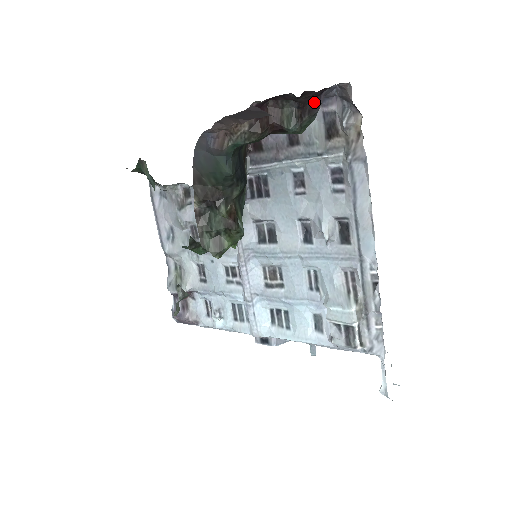
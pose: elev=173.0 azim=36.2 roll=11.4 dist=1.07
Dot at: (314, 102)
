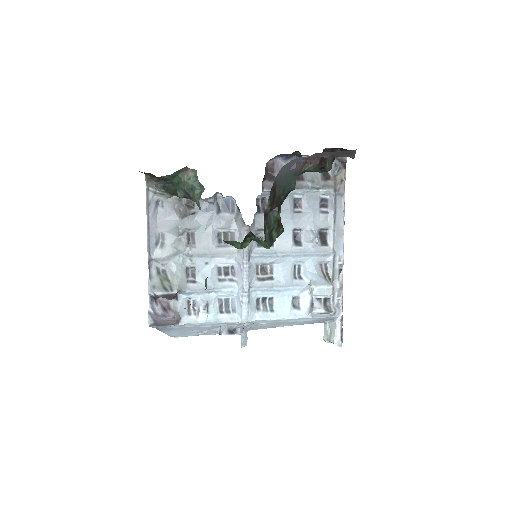
Dot at: occluded
